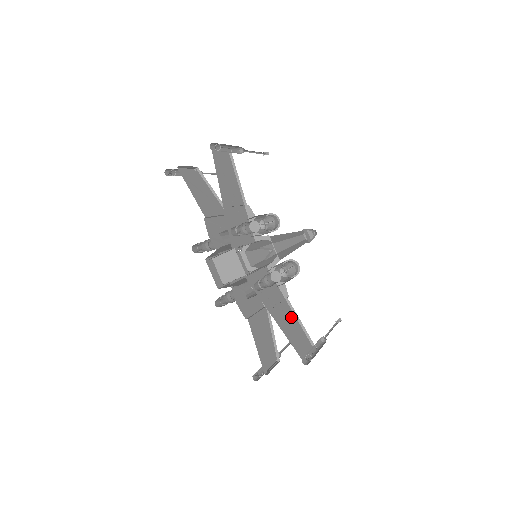
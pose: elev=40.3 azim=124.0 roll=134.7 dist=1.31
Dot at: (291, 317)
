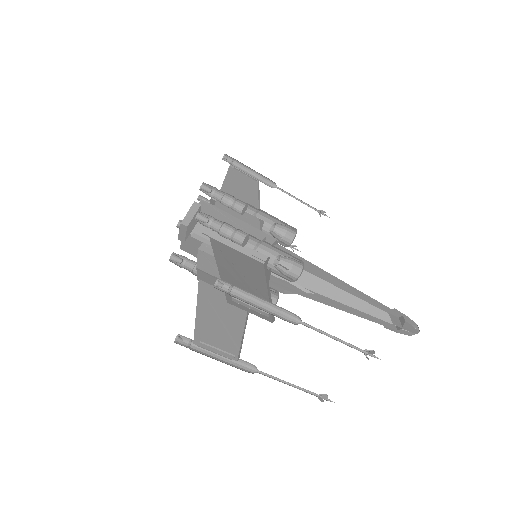
Dot at: (258, 290)
